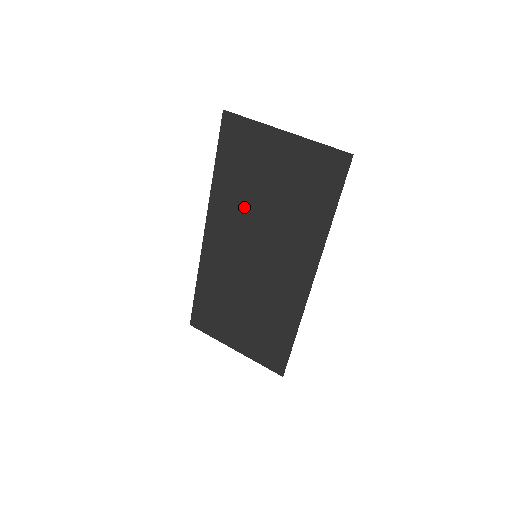
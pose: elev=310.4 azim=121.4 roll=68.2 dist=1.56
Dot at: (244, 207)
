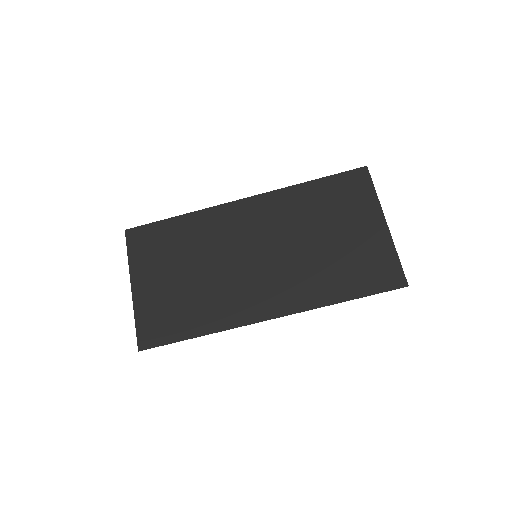
Dot at: (296, 222)
